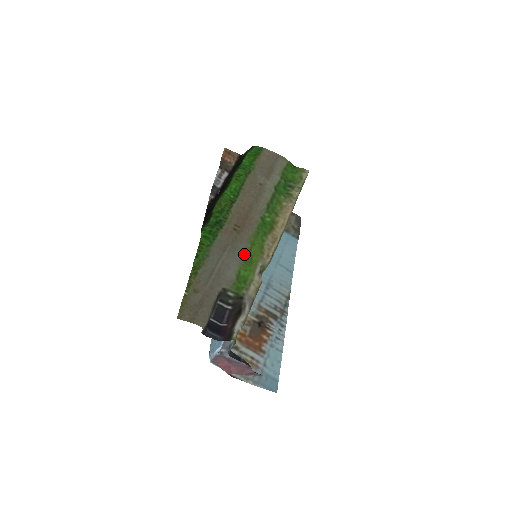
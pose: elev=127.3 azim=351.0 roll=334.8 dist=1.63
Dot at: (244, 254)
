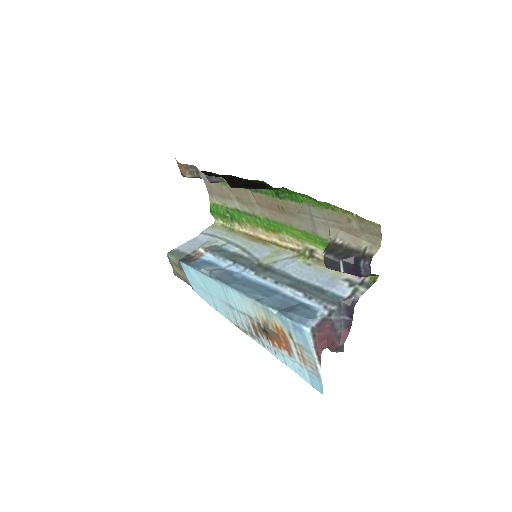
Dot at: (303, 229)
